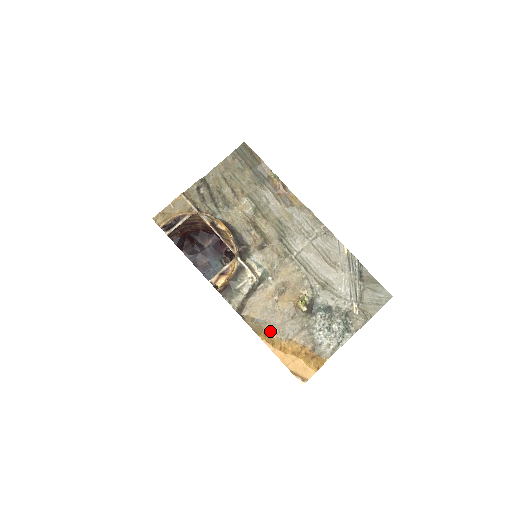
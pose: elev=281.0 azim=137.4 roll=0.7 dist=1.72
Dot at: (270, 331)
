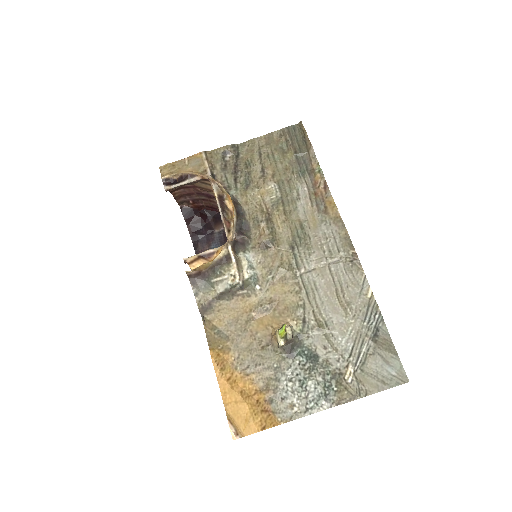
Dot at: (228, 352)
